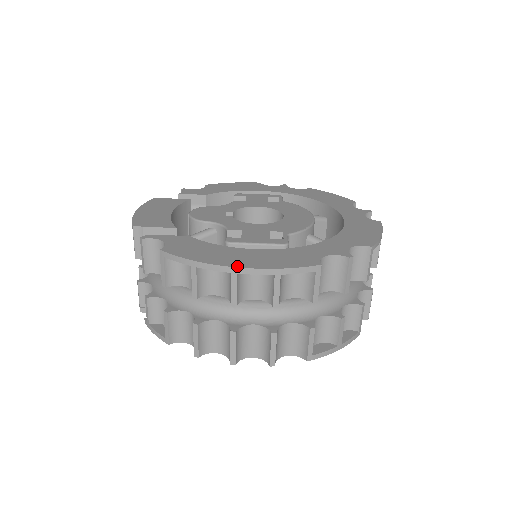
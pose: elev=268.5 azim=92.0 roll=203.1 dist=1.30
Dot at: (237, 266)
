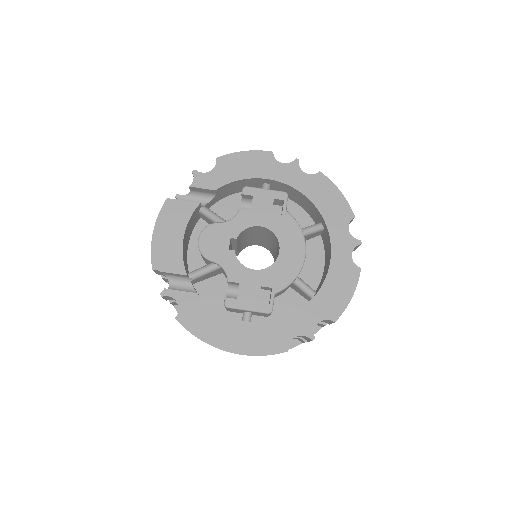
Dot at: (229, 350)
